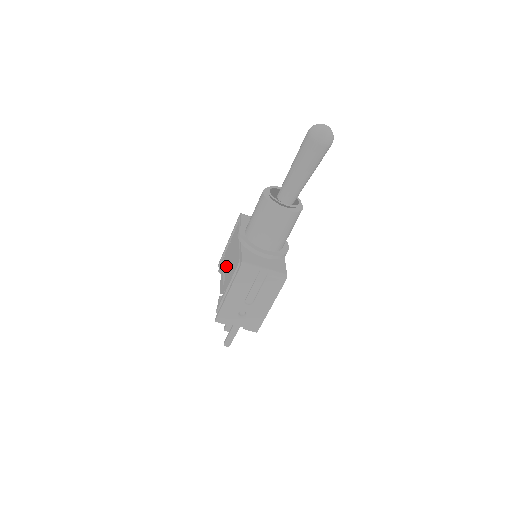
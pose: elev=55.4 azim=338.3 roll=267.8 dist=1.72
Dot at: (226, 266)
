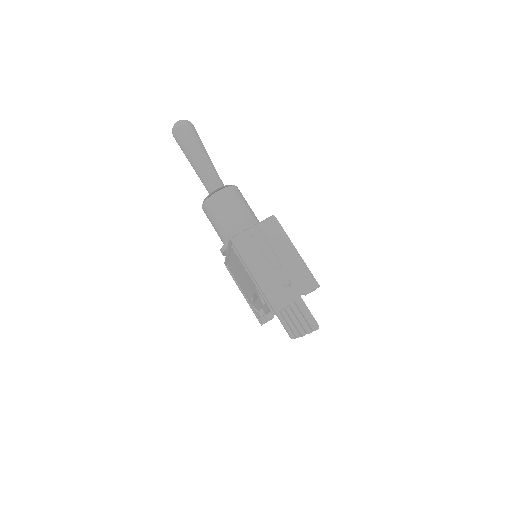
Dot at: (249, 292)
